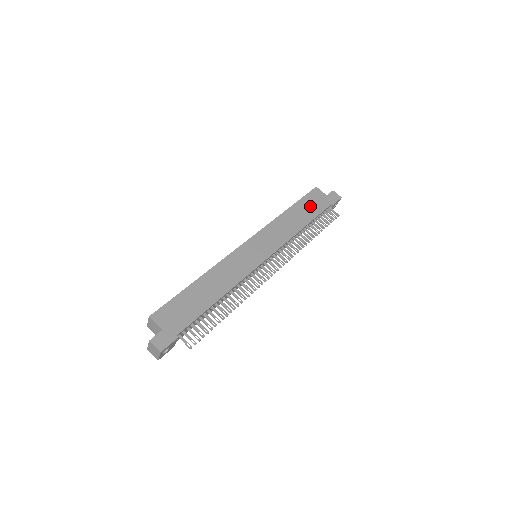
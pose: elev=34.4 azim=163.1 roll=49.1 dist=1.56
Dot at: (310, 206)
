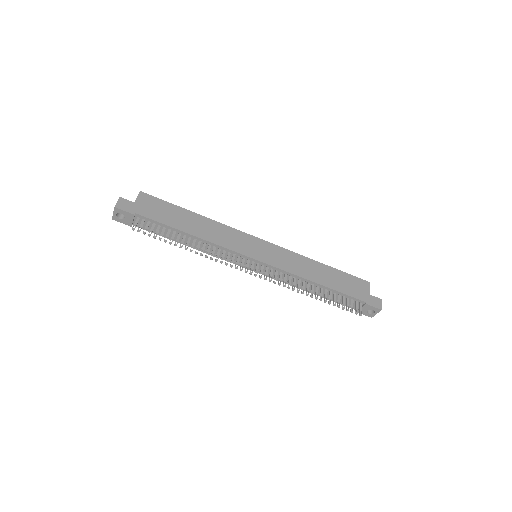
Dot at: (344, 282)
